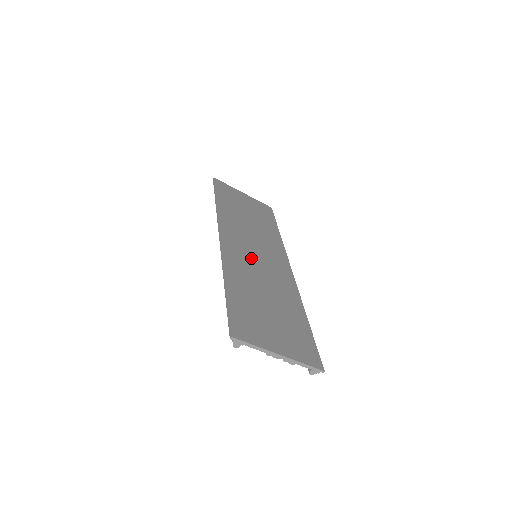
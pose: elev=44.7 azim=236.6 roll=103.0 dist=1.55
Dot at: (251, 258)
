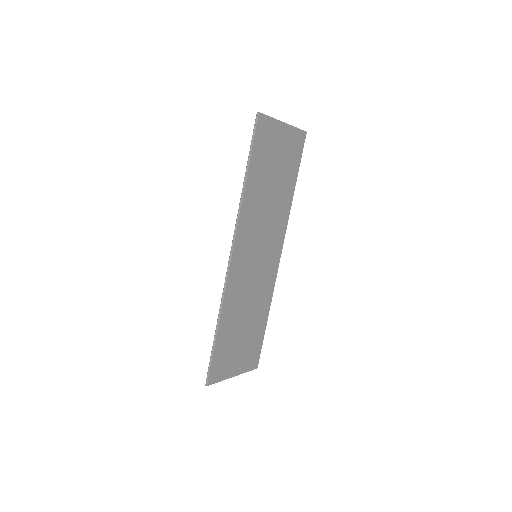
Dot at: (250, 270)
